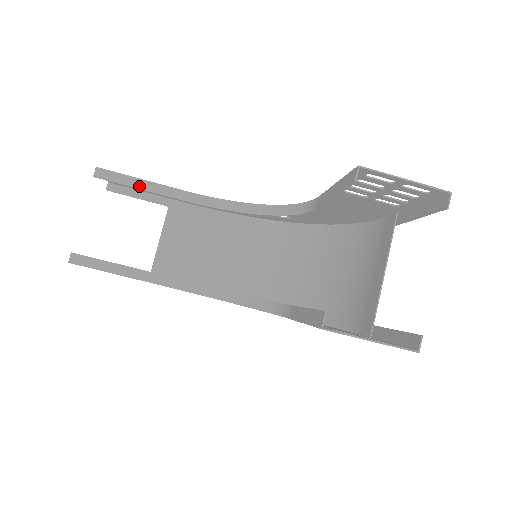
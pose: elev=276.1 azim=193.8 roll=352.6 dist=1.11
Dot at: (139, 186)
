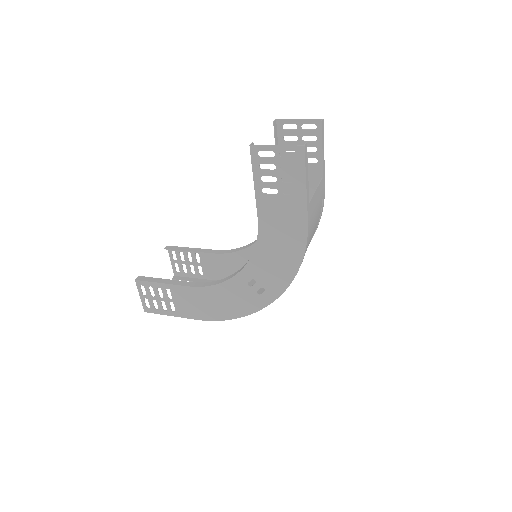
Dot at: (190, 250)
